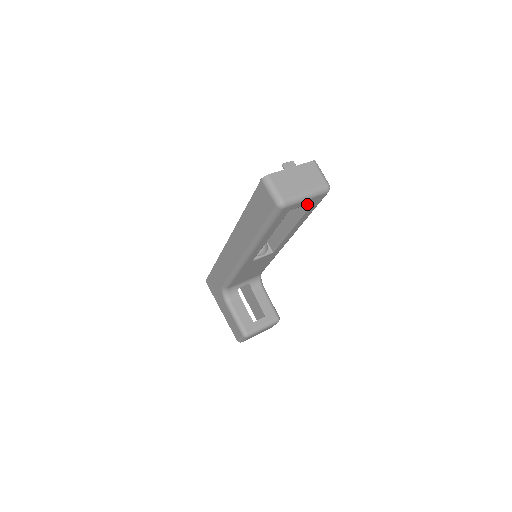
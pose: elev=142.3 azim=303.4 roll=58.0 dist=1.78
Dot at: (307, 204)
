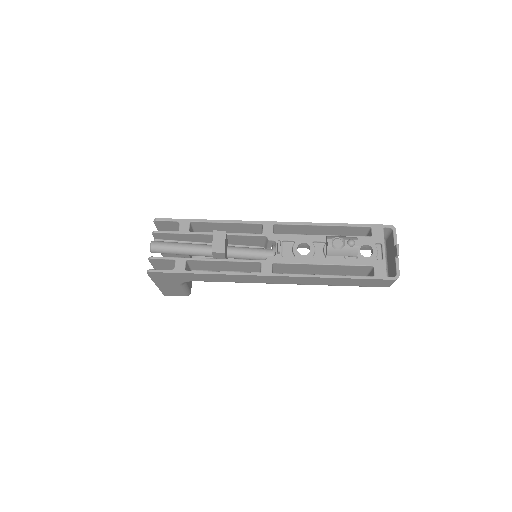
Dot at: occluded
